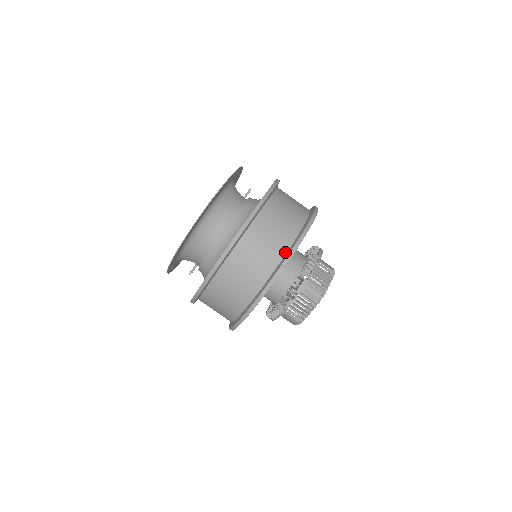
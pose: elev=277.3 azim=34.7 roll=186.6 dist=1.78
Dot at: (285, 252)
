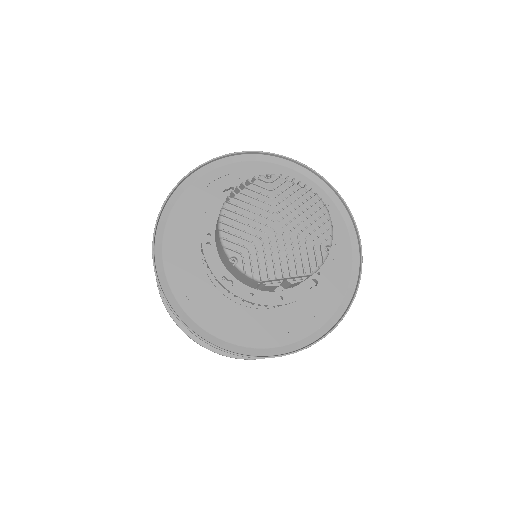
Dot at: (258, 163)
